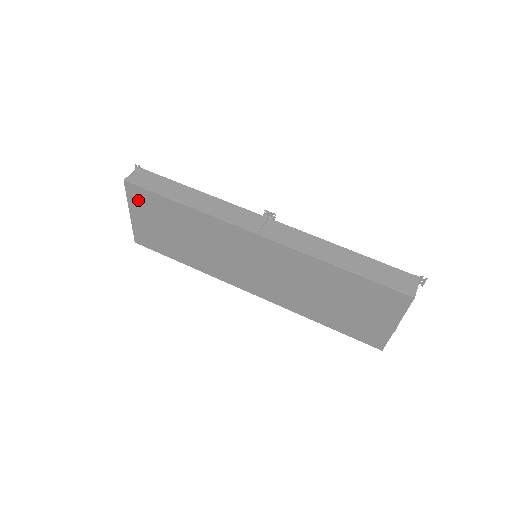
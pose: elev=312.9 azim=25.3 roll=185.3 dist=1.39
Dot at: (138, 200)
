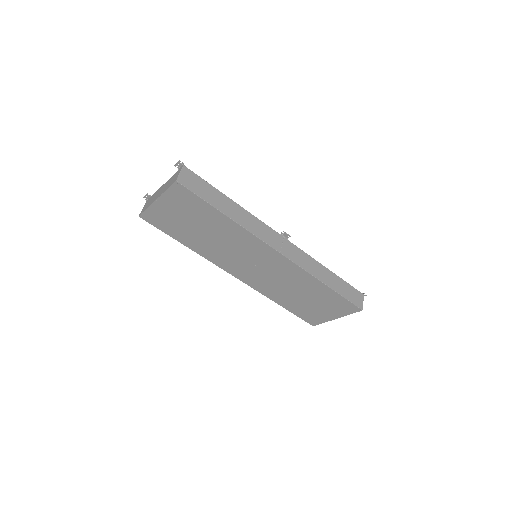
Dot at: (178, 197)
